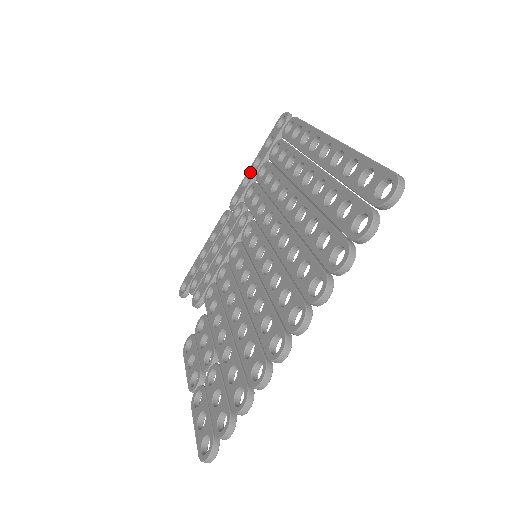
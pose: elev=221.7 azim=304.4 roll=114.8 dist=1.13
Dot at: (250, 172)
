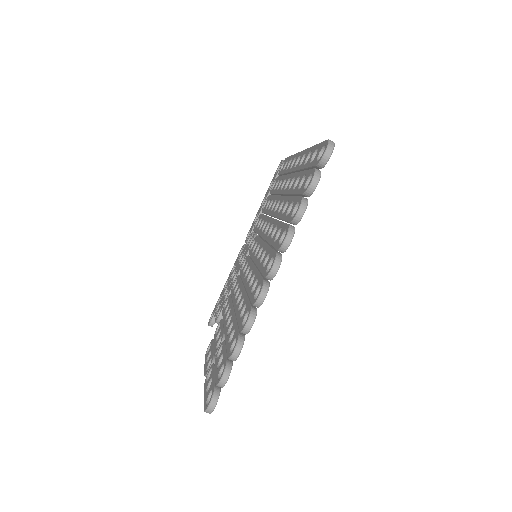
Dot at: (259, 210)
